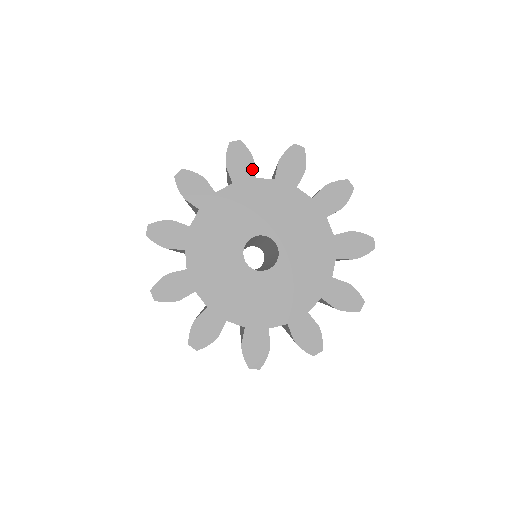
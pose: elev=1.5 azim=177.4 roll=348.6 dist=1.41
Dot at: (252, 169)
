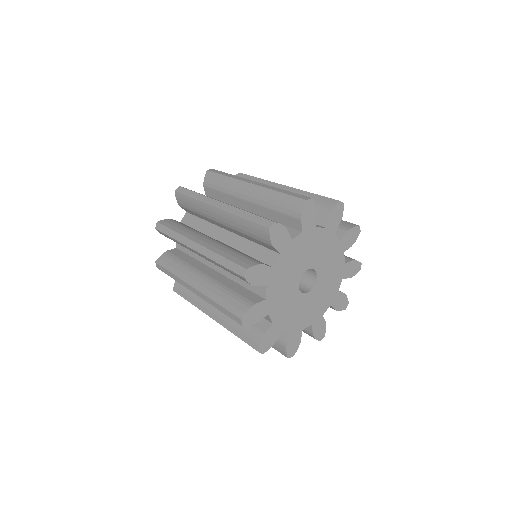
Dot at: (288, 236)
